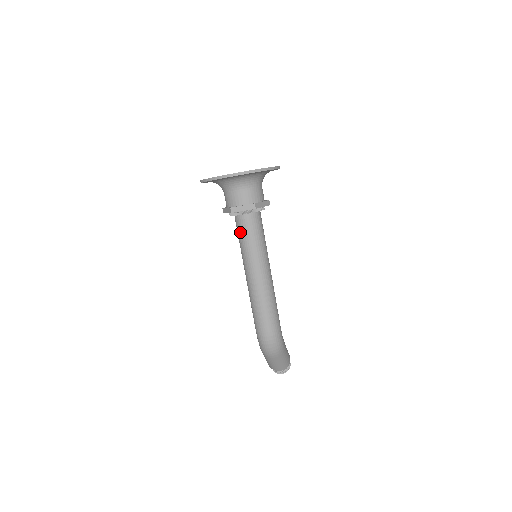
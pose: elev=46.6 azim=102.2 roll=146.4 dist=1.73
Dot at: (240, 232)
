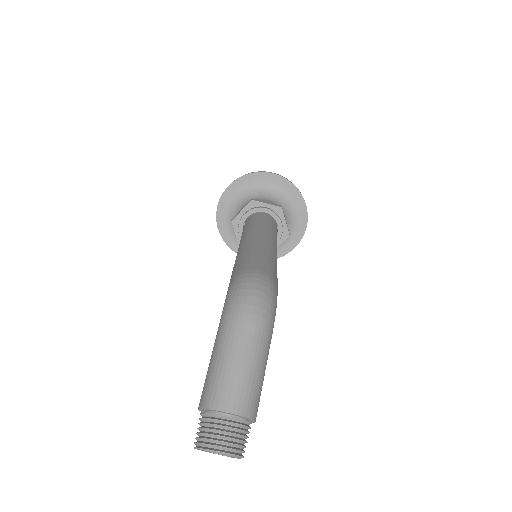
Dot at: (251, 220)
